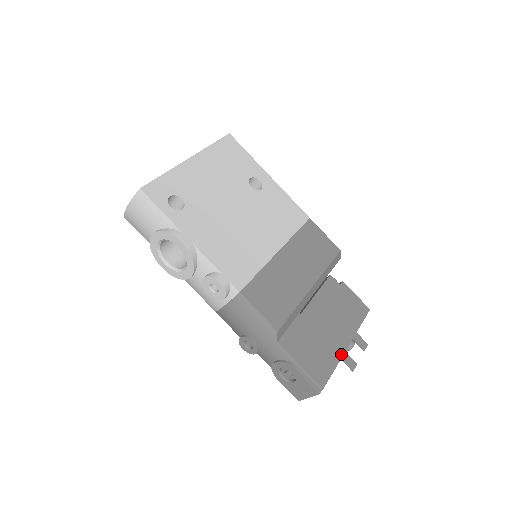
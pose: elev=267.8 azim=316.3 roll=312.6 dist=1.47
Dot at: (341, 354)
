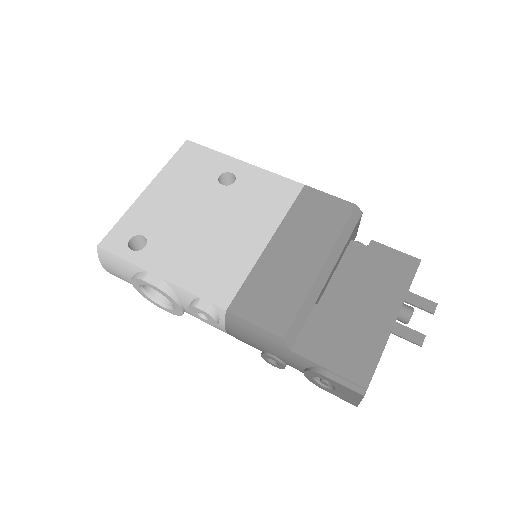
Dot at: (387, 334)
